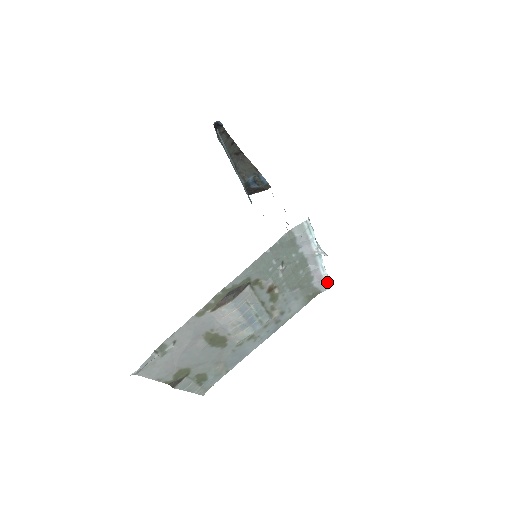
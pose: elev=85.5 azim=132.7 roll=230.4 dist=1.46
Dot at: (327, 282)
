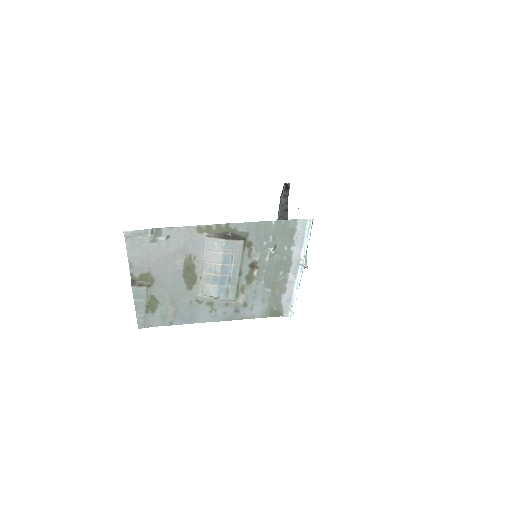
Dot at: (293, 306)
